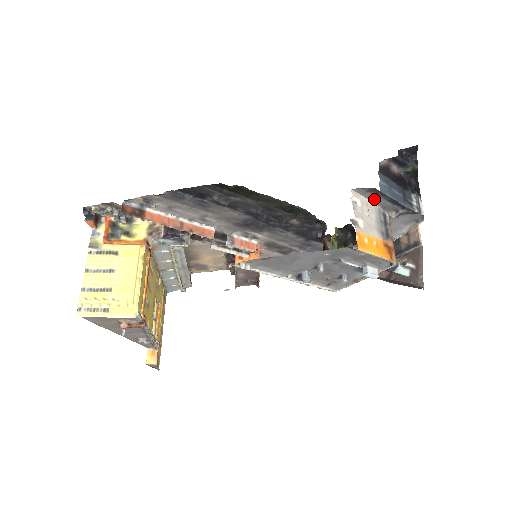
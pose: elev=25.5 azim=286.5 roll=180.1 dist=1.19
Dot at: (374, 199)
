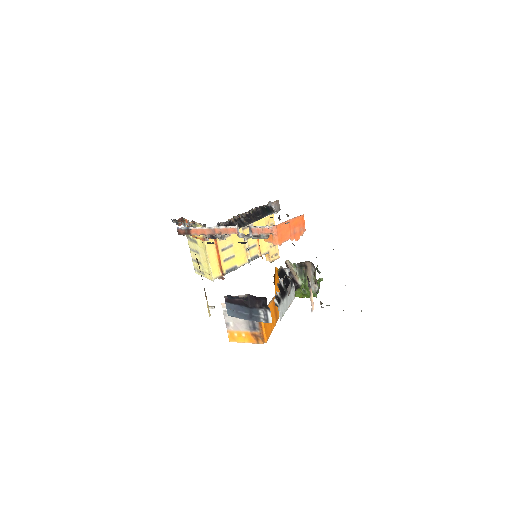
Dot at: occluded
